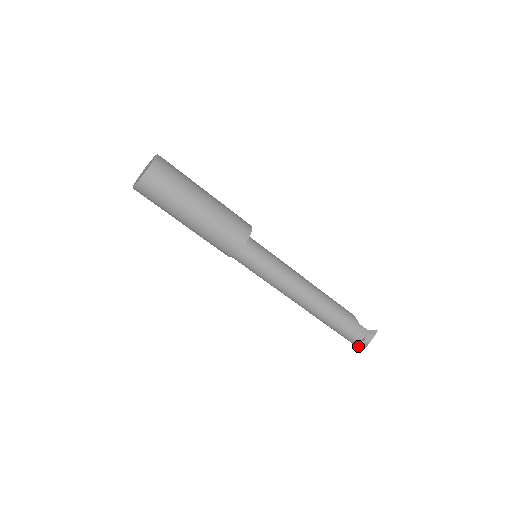
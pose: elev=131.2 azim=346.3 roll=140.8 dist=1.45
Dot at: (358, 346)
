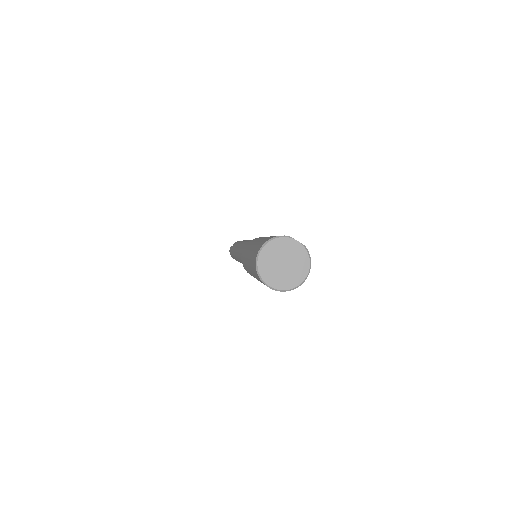
Dot at: occluded
